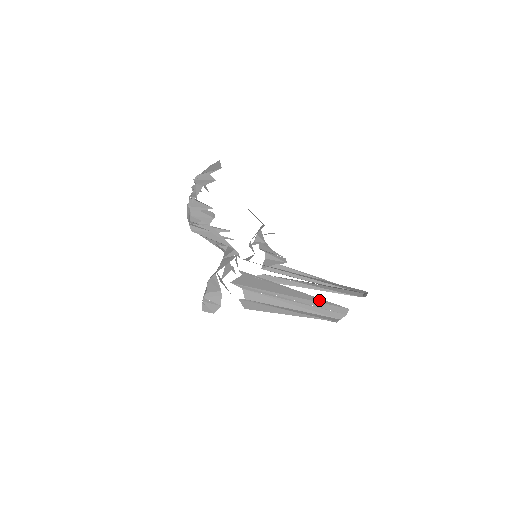
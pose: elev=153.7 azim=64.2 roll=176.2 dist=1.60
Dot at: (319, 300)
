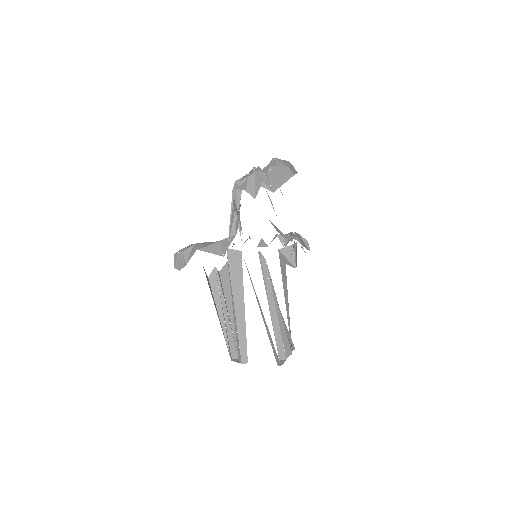
Dot at: (245, 334)
